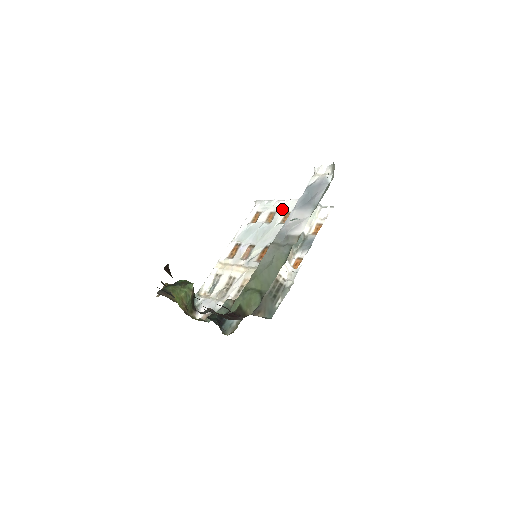
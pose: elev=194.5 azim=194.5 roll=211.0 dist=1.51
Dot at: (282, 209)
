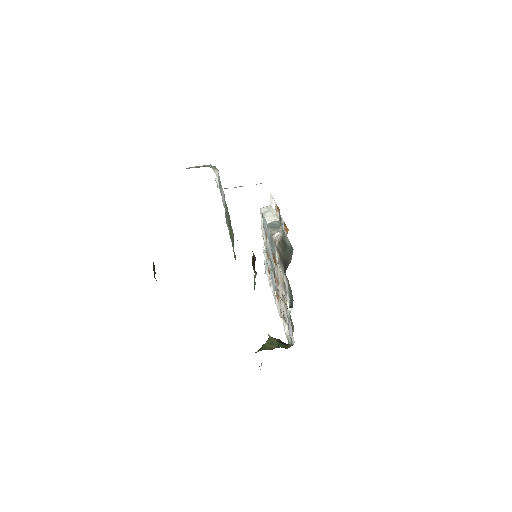
Dot at: (265, 242)
